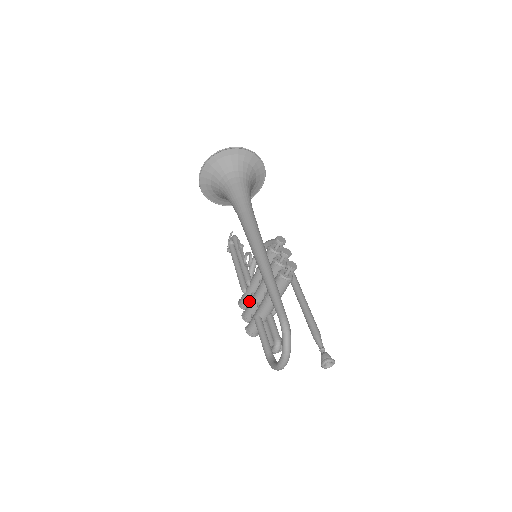
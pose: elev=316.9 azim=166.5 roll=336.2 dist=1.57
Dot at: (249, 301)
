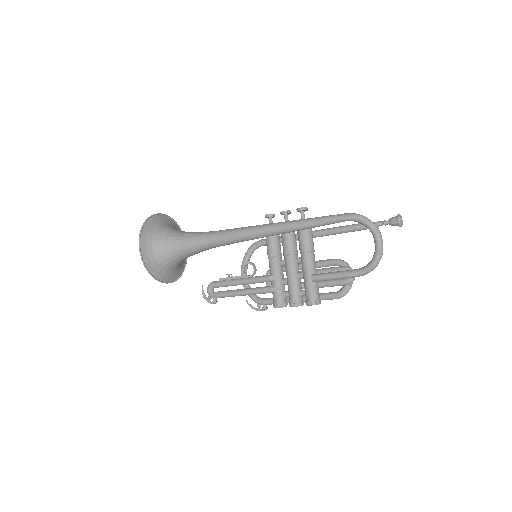
Dot at: (285, 292)
